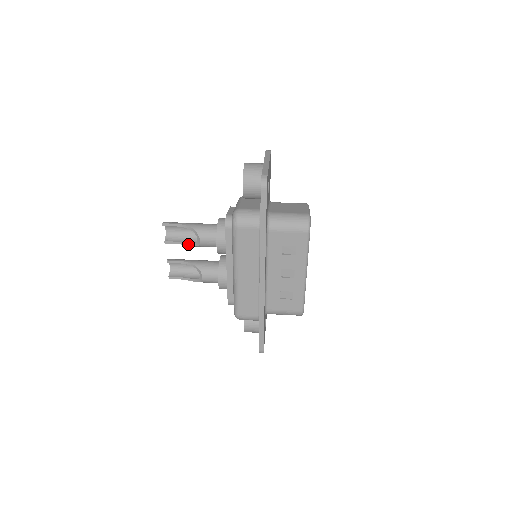
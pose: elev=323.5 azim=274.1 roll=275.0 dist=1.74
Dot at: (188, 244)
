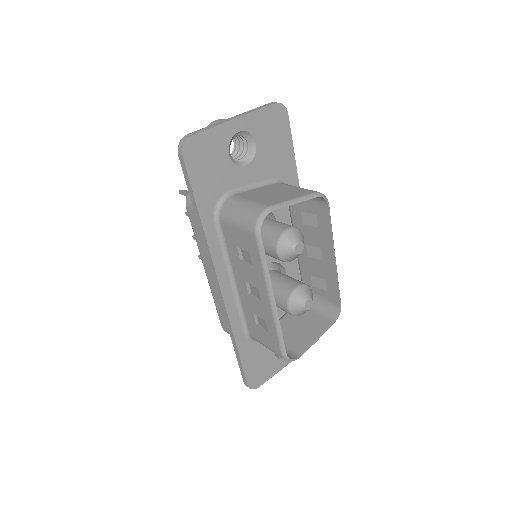
Dot at: occluded
